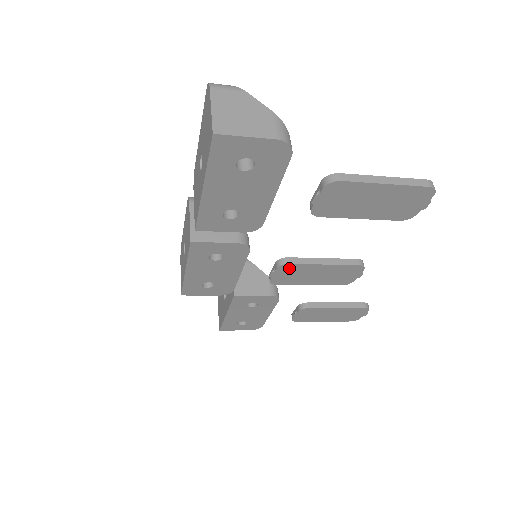
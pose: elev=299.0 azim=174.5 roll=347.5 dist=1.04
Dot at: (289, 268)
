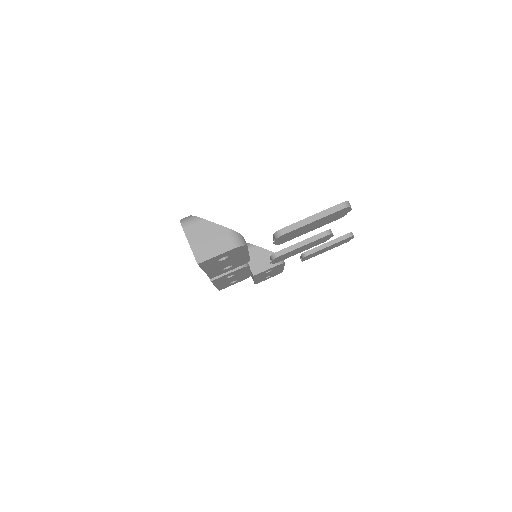
Dot at: (280, 257)
